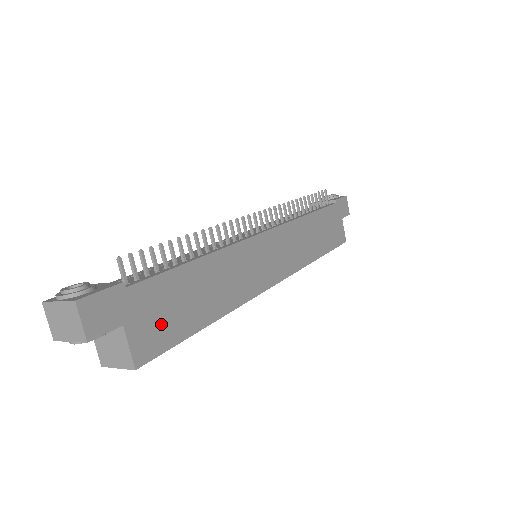
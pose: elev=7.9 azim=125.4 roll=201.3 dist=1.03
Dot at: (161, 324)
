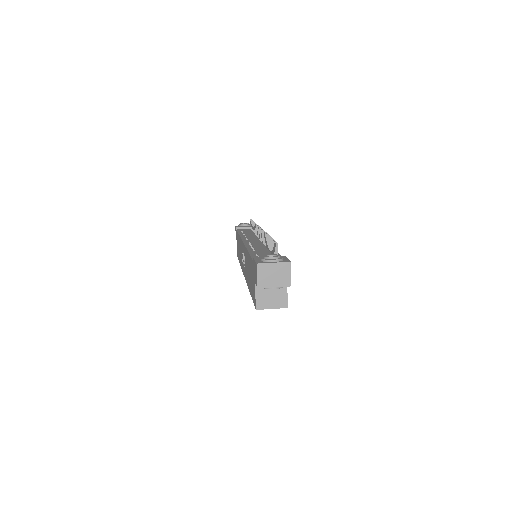
Dot at: occluded
